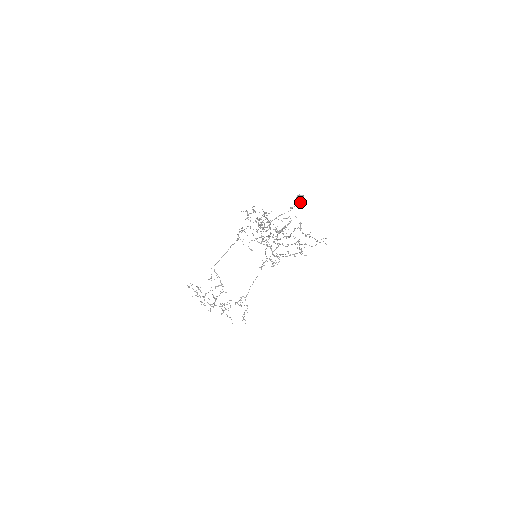
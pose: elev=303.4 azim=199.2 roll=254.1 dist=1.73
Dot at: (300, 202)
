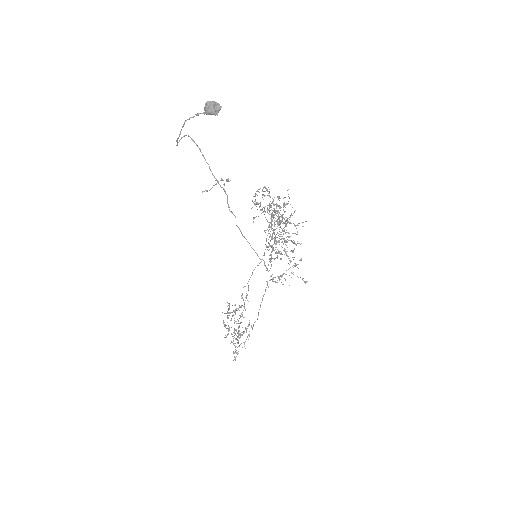
Dot at: (207, 107)
